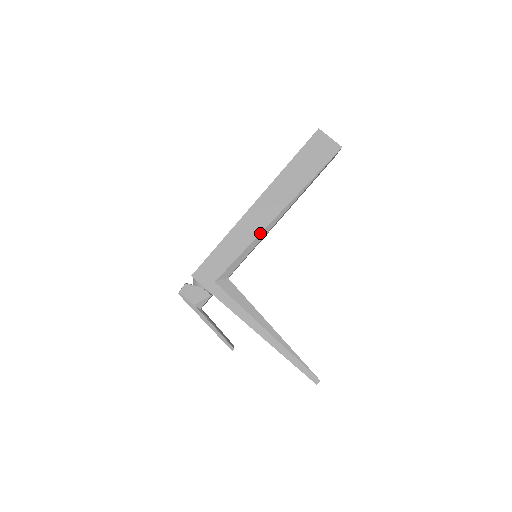
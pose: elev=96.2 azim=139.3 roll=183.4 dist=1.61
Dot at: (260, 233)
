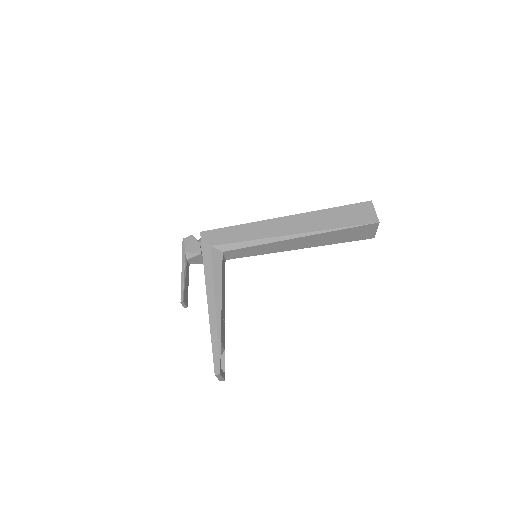
Dot at: (270, 237)
